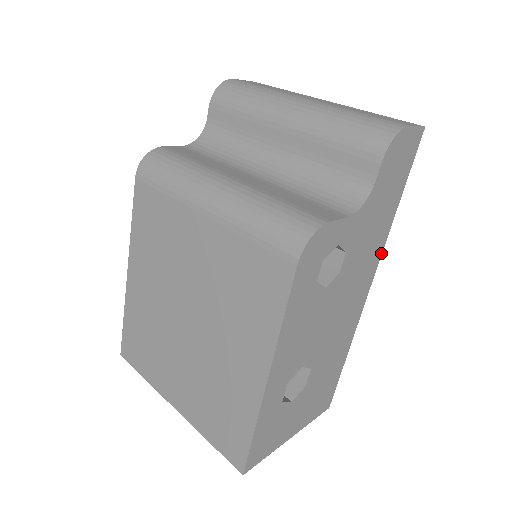
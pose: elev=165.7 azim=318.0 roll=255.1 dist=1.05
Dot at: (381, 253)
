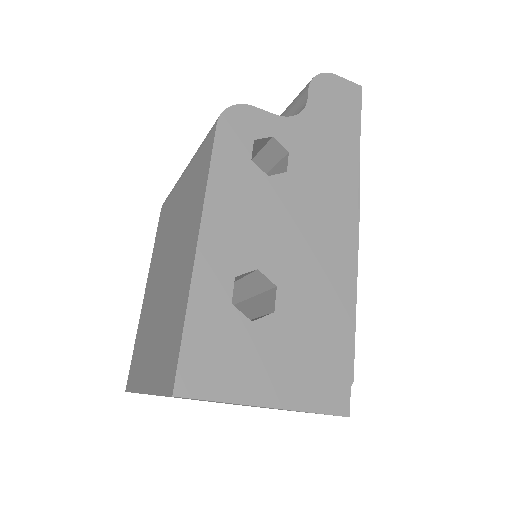
Dot at: (356, 192)
